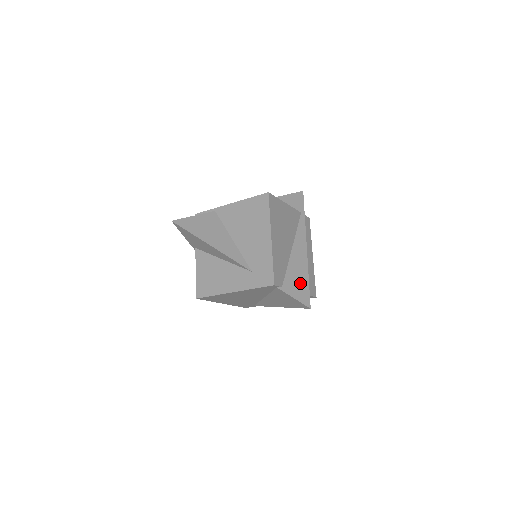
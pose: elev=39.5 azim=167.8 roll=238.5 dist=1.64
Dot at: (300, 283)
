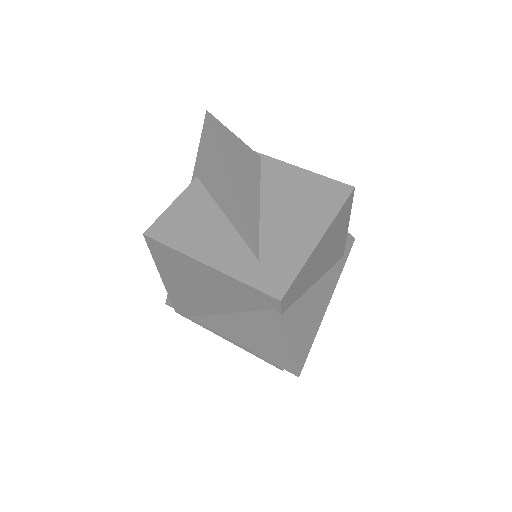
Dot at: (304, 331)
